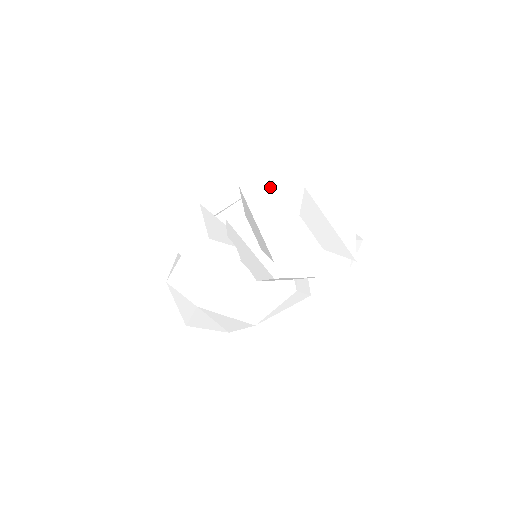
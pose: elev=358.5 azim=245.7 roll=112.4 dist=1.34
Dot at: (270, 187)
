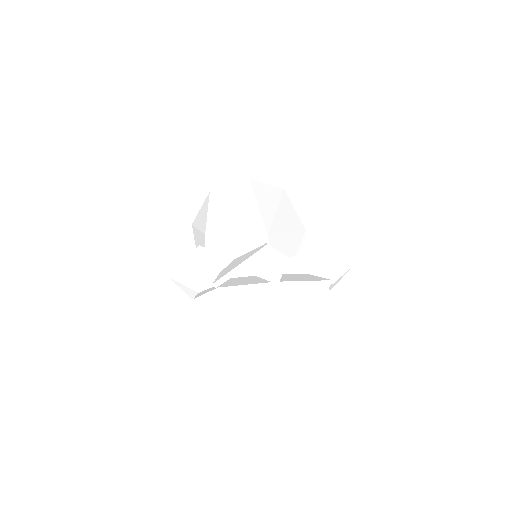
Dot at: (245, 285)
